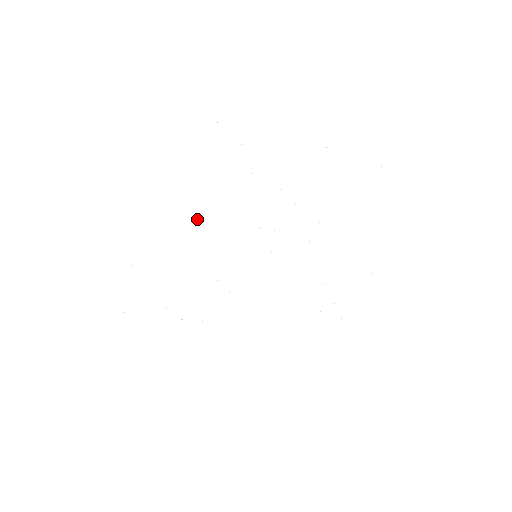
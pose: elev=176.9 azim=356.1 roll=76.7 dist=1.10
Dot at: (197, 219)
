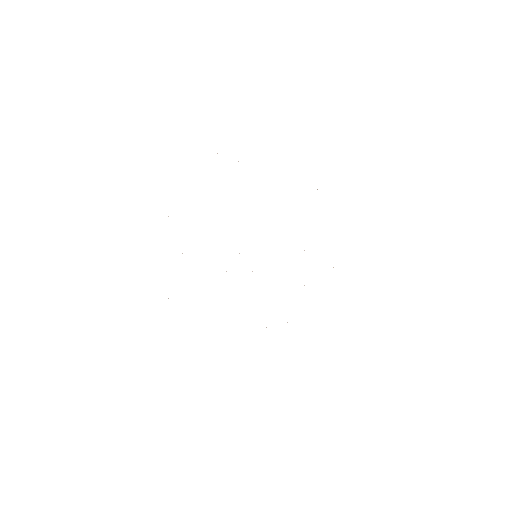
Dot at: occluded
